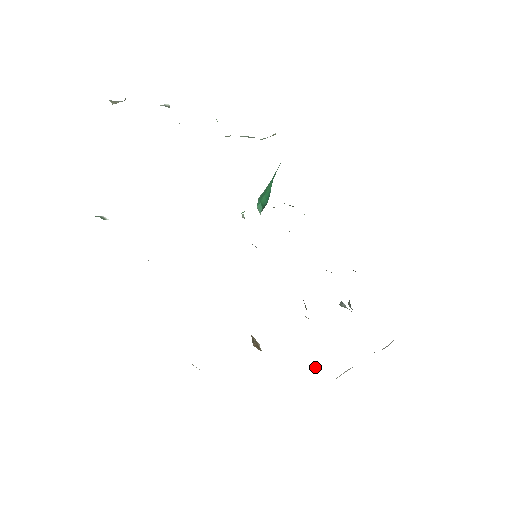
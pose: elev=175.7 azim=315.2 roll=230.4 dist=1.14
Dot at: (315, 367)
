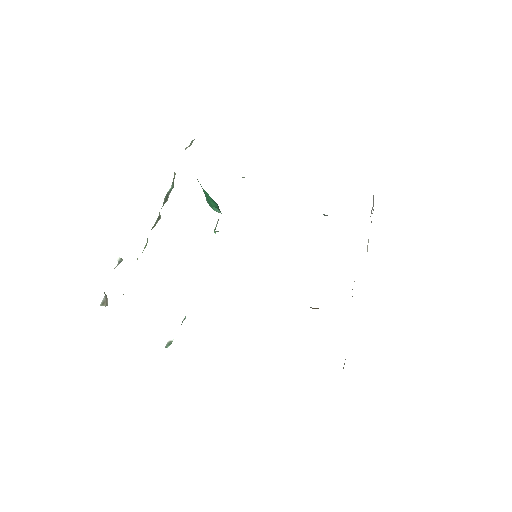
Dot at: (354, 281)
